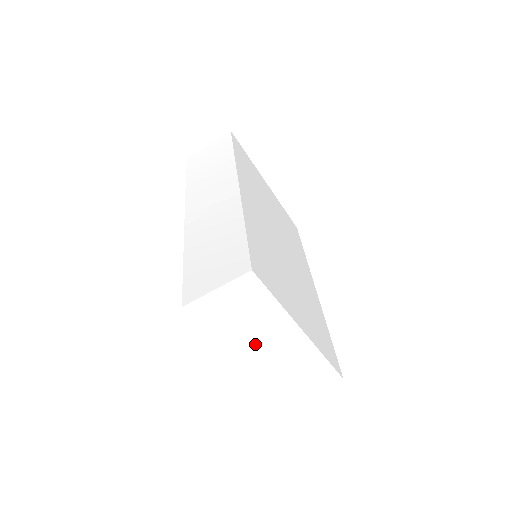
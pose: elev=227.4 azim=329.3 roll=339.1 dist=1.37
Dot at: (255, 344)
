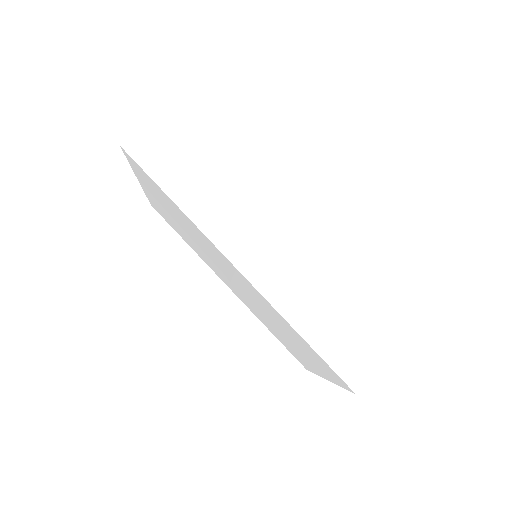
Dot at: occluded
